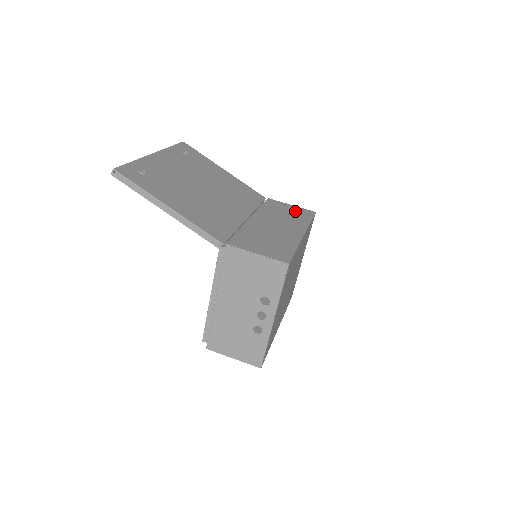
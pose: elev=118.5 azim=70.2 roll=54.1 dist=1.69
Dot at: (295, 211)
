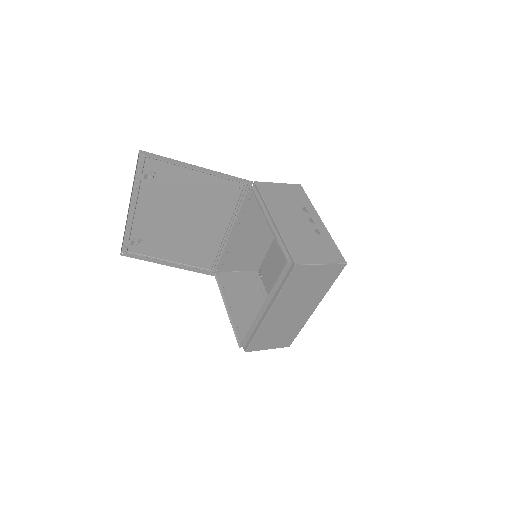
Dot at: (247, 262)
